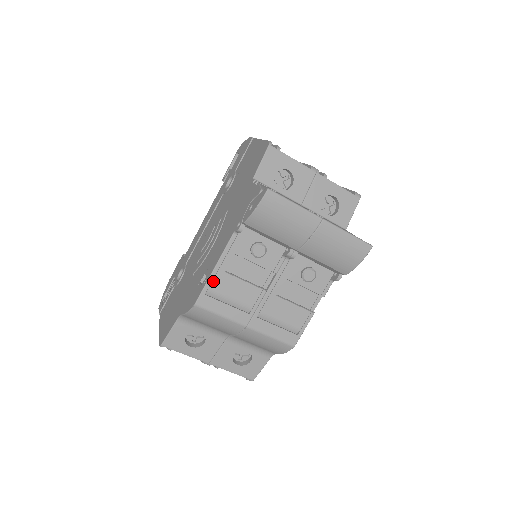
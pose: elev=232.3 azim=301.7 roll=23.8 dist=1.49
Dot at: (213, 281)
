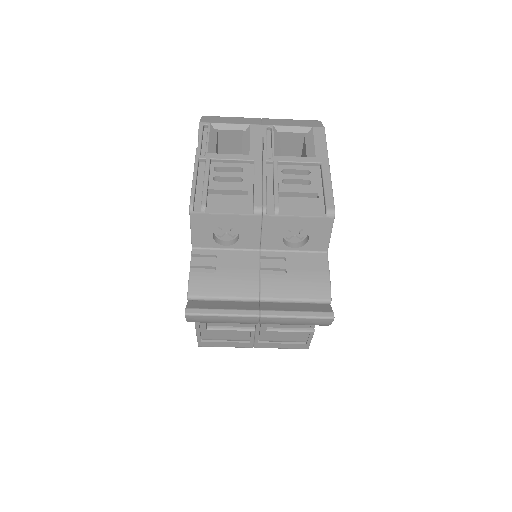
Dot at: (201, 335)
